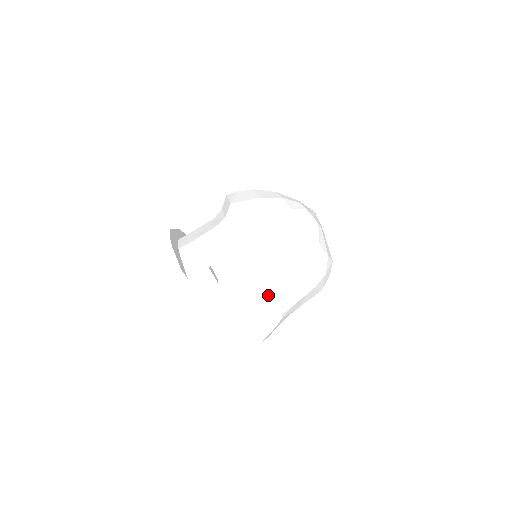
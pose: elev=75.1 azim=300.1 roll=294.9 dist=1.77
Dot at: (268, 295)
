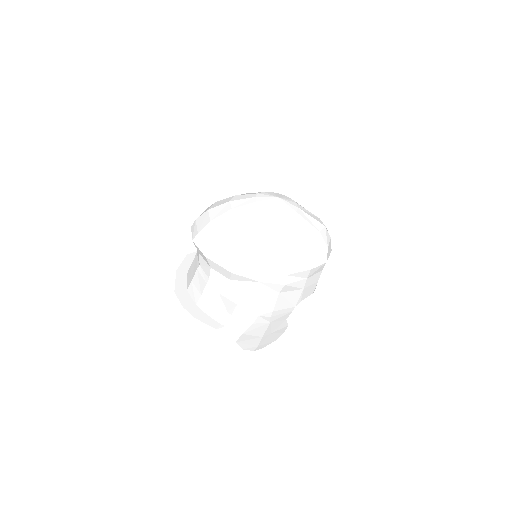
Dot at: (294, 300)
